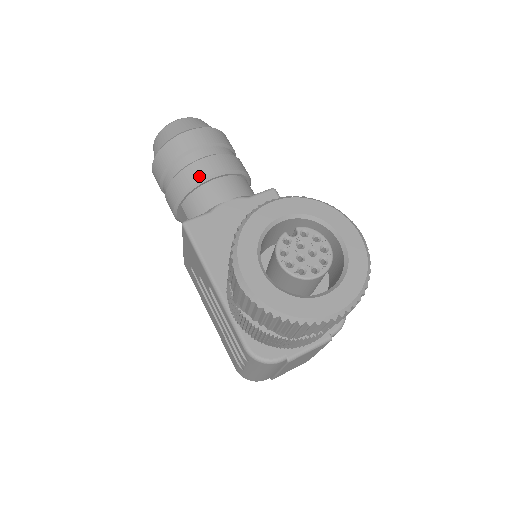
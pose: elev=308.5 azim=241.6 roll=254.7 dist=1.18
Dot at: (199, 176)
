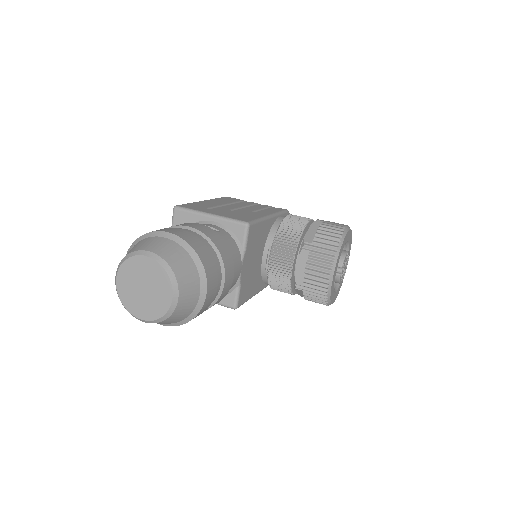
Dot at: (228, 291)
